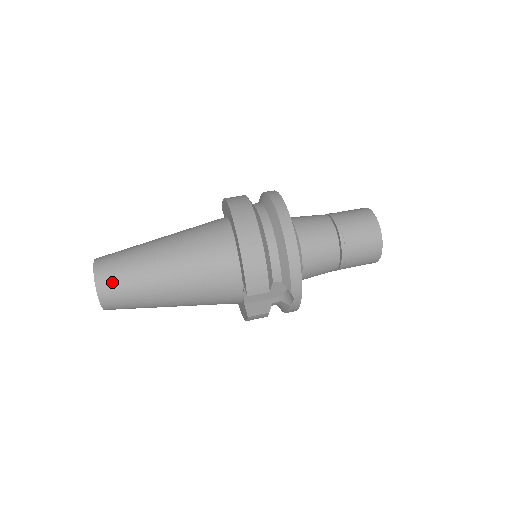
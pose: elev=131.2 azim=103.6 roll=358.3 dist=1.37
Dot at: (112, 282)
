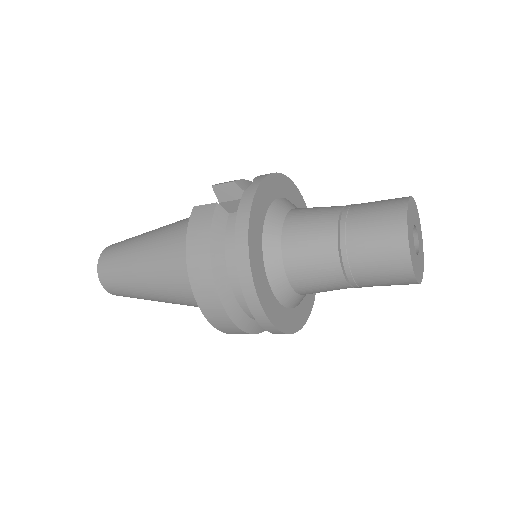
Dot at: occluded
